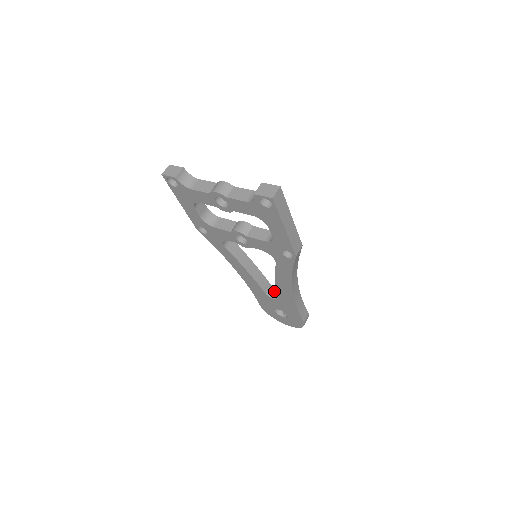
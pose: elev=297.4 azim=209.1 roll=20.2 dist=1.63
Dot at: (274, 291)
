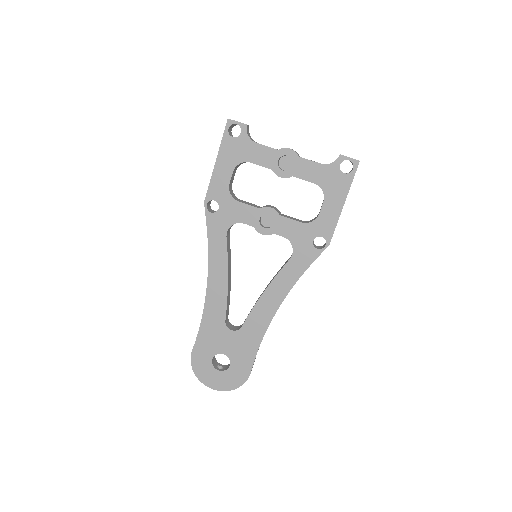
Dot at: (230, 325)
